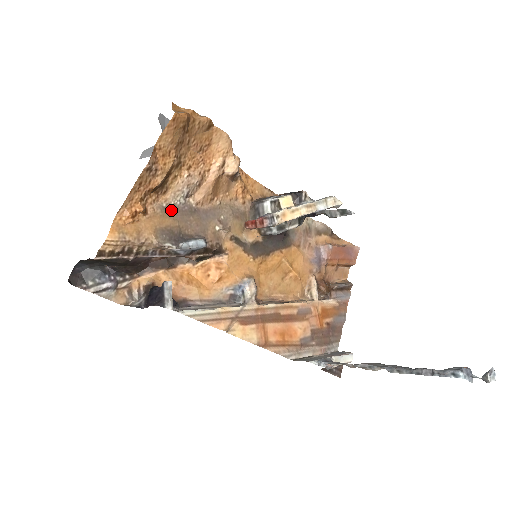
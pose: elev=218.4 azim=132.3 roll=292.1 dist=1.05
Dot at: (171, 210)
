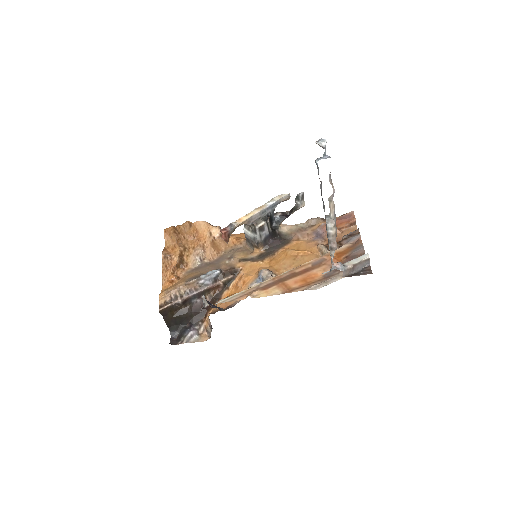
Dot at: (194, 270)
